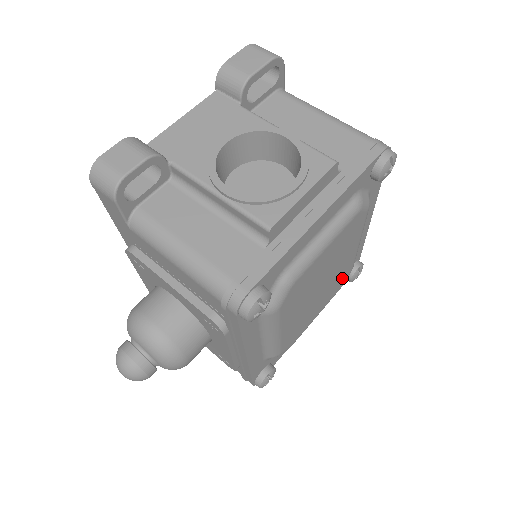
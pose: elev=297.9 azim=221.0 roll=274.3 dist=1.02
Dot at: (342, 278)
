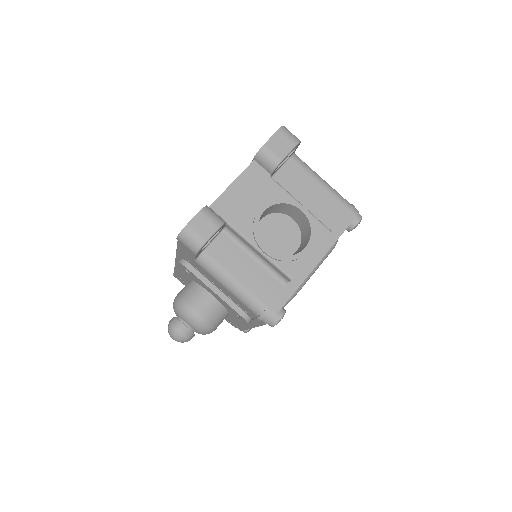
Dot at: occluded
